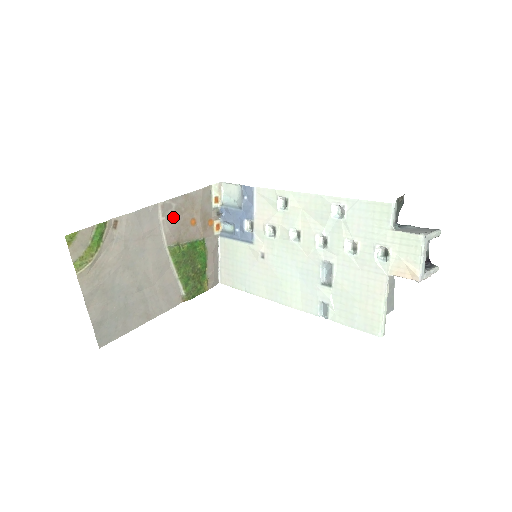
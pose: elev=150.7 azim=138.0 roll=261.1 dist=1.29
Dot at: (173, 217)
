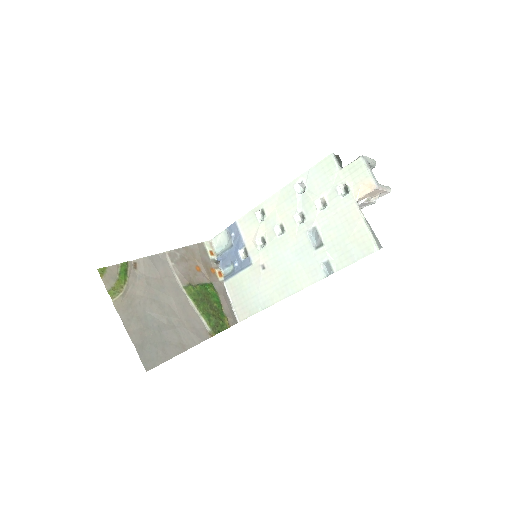
Dot at: (180, 263)
